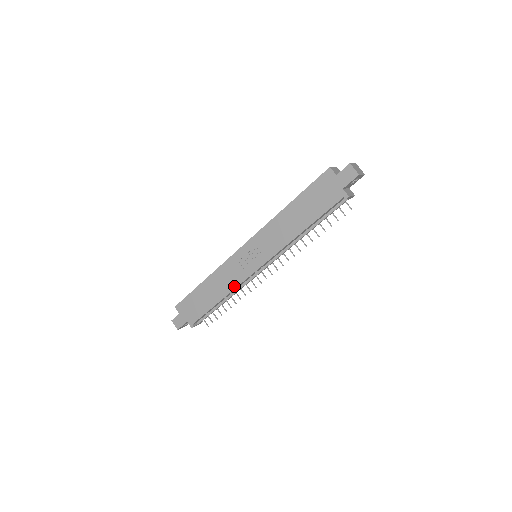
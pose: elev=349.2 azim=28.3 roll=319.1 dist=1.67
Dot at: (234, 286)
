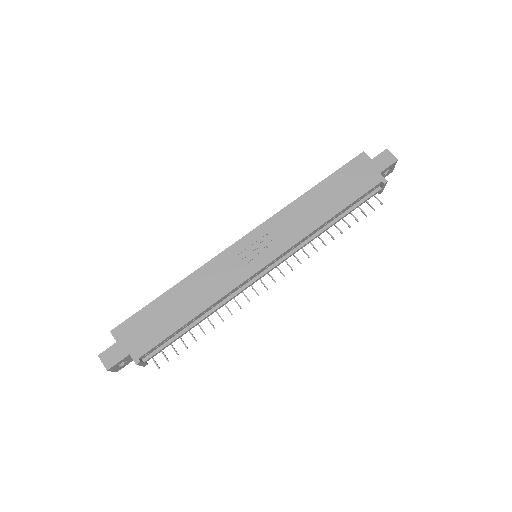
Dot at: (224, 292)
